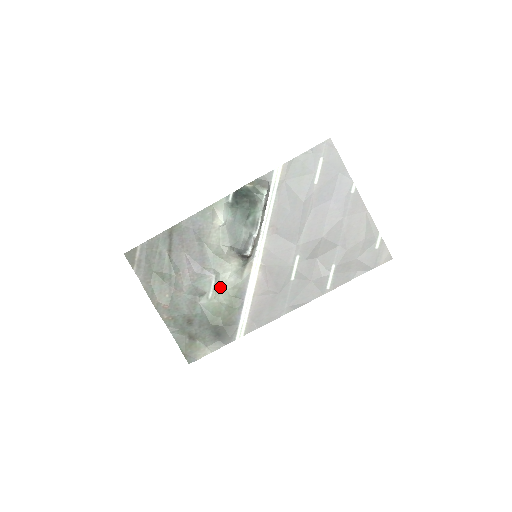
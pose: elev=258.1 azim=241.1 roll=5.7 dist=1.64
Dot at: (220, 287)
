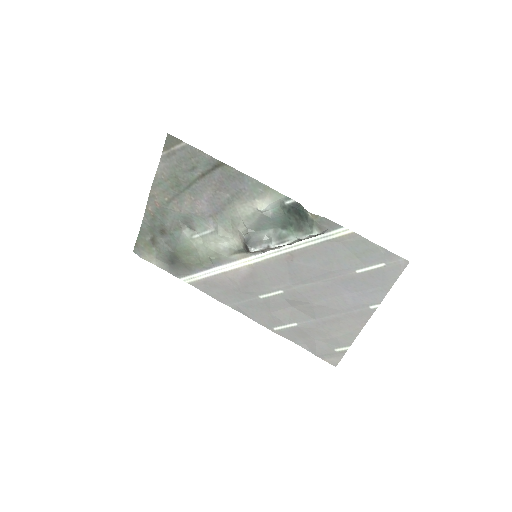
Dot at: (208, 241)
